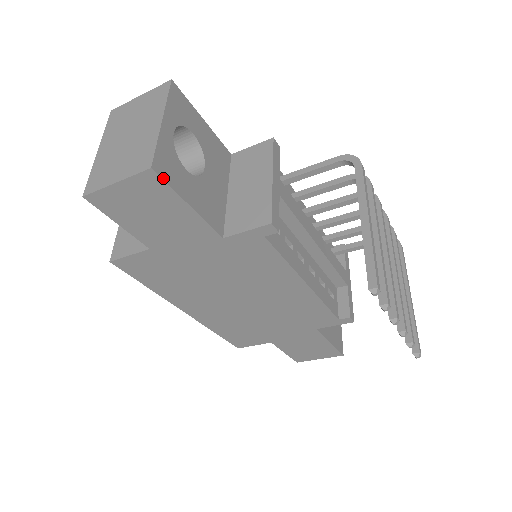
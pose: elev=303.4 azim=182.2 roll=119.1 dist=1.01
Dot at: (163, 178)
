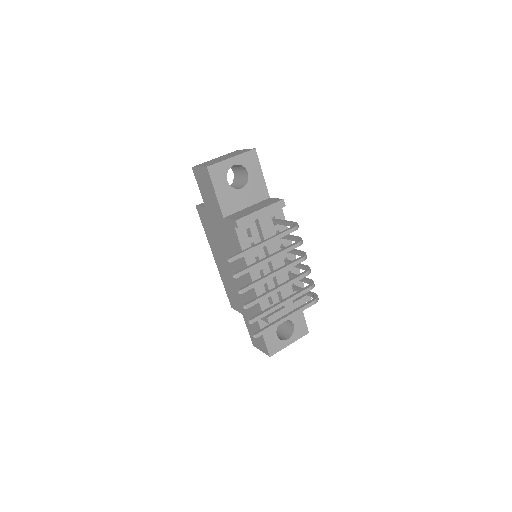
Dot at: (210, 174)
